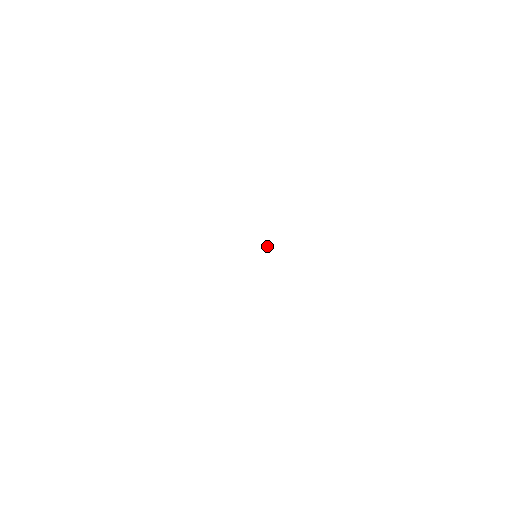
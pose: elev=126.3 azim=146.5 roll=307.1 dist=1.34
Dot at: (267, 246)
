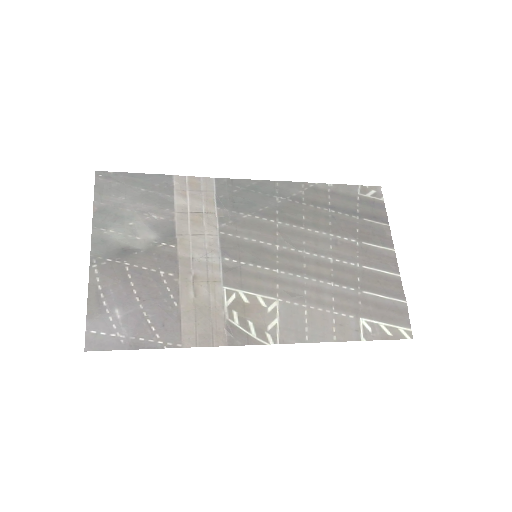
Dot at: (267, 246)
